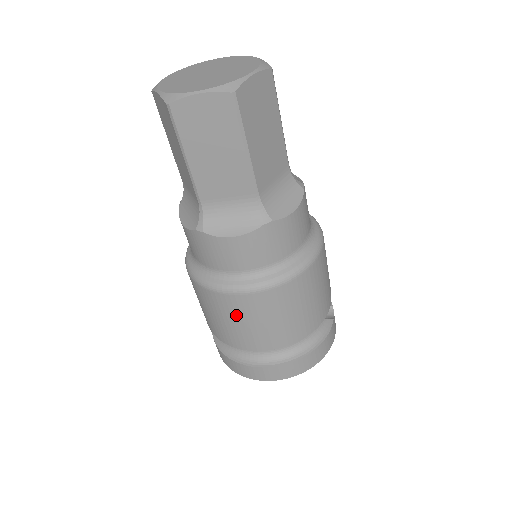
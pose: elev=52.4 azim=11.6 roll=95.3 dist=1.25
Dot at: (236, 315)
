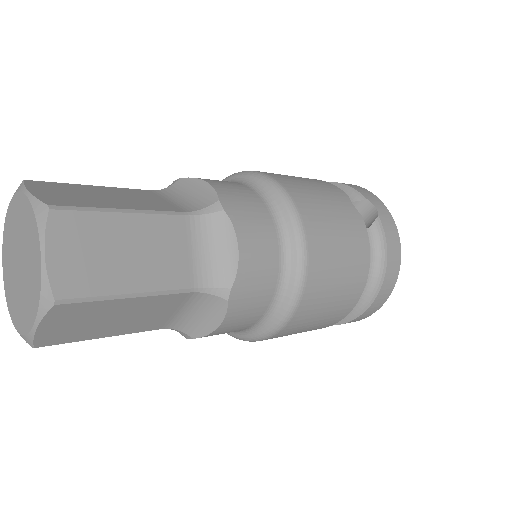
Dot at: (293, 333)
